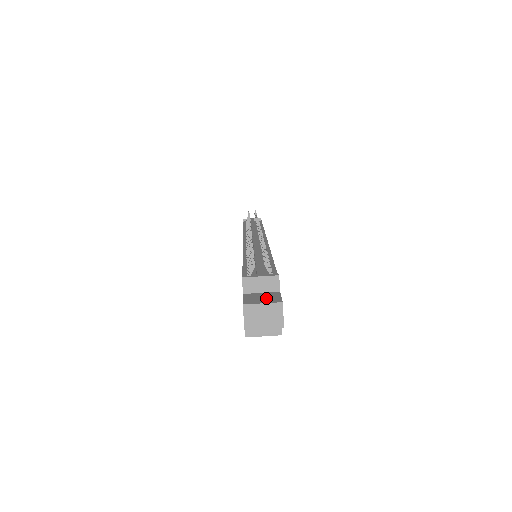
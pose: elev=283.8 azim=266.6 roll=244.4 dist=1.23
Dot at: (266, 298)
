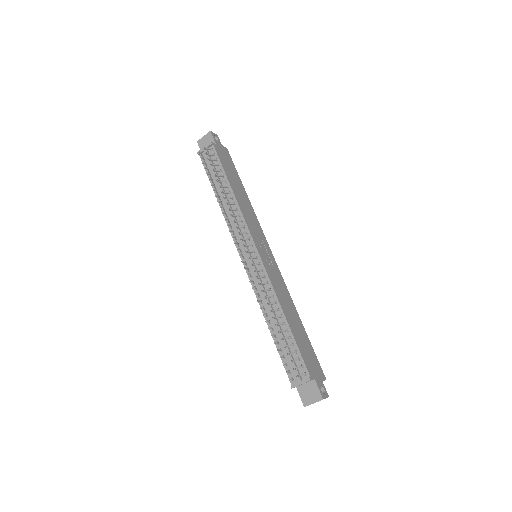
Dot at: (312, 394)
